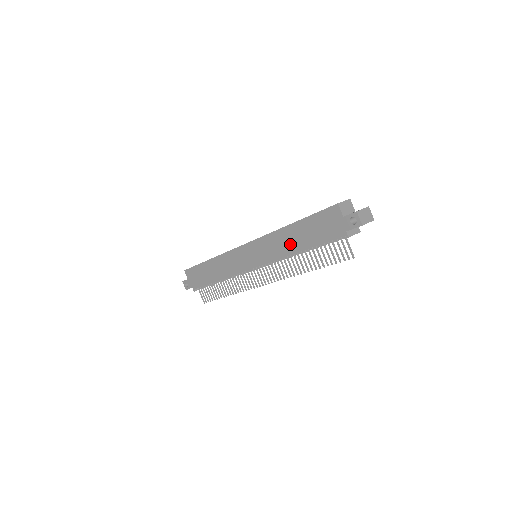
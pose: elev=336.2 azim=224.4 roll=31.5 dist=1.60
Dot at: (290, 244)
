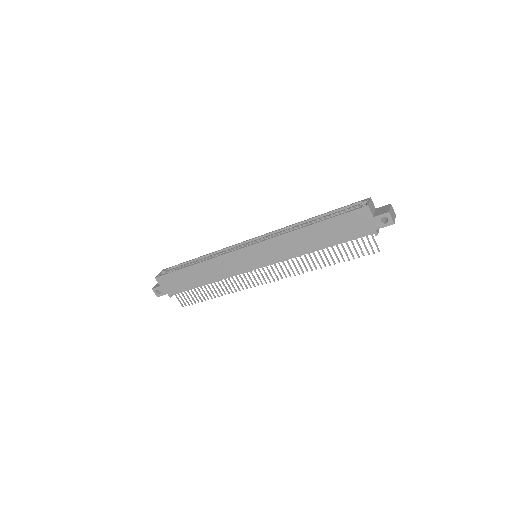
Dot at: (307, 244)
